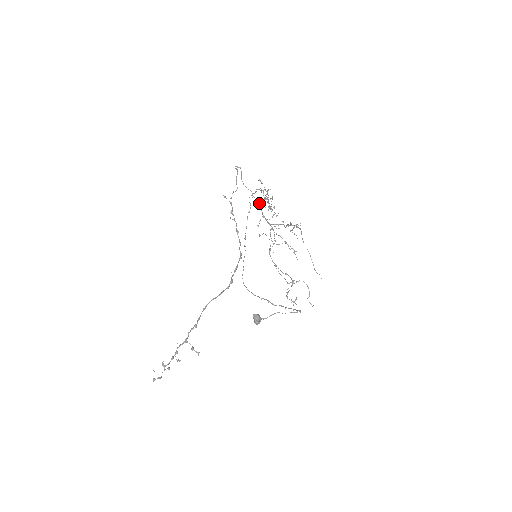
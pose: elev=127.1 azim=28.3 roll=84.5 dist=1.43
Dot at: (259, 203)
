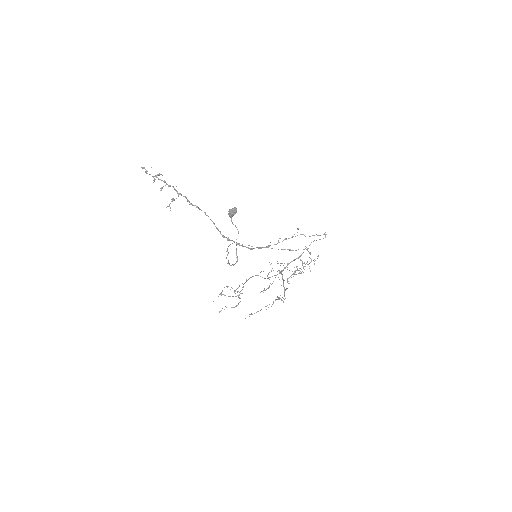
Dot at: (299, 257)
